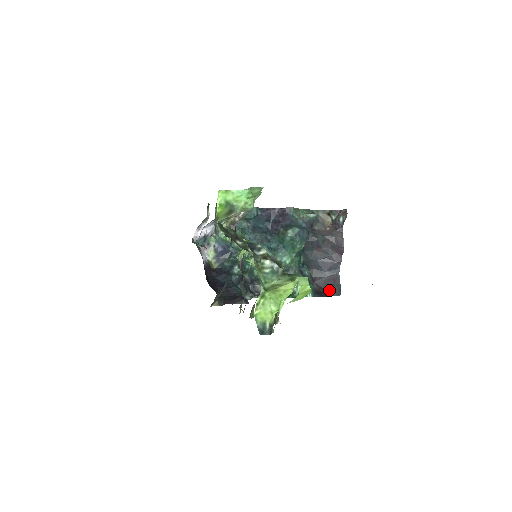
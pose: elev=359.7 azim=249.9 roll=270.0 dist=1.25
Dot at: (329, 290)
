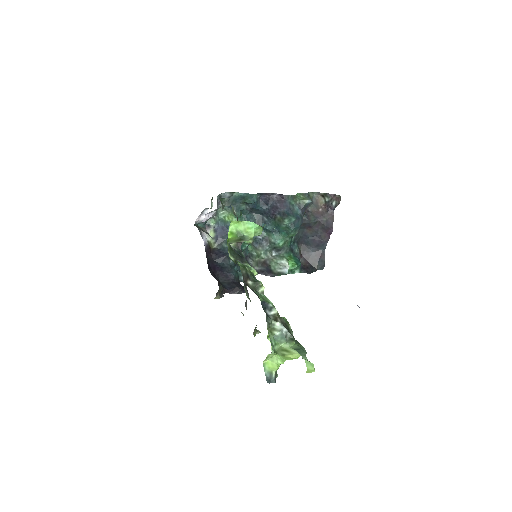
Dot at: (314, 265)
